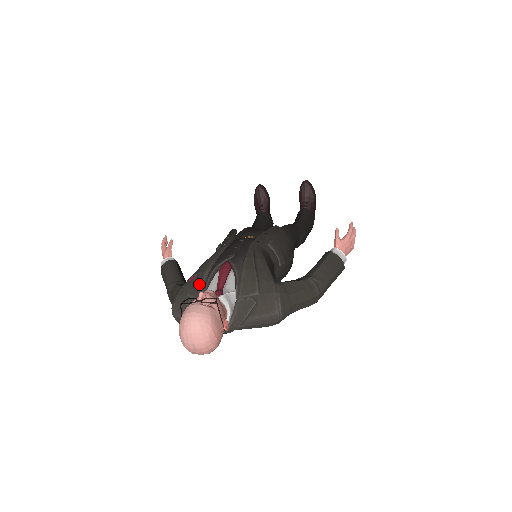
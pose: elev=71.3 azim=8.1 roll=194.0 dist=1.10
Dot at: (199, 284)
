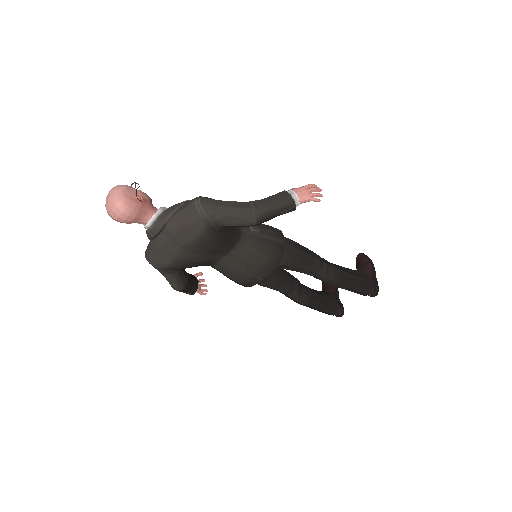
Dot at: occluded
